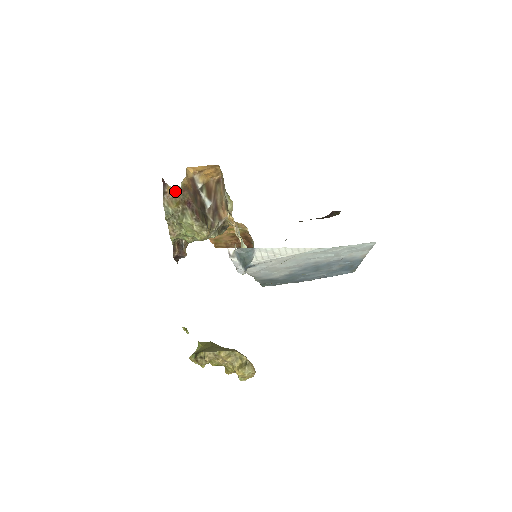
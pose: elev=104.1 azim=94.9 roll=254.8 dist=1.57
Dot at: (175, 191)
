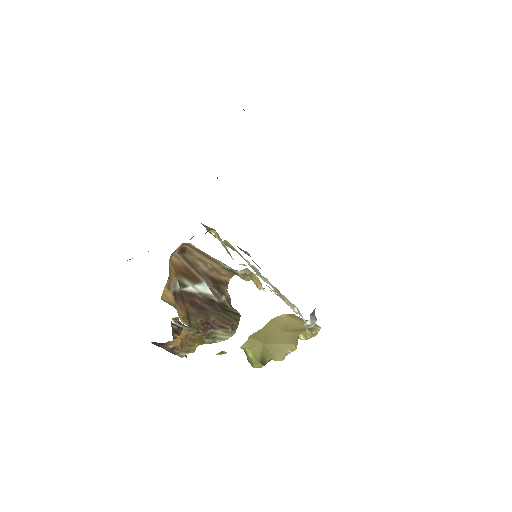
Dot at: (184, 336)
